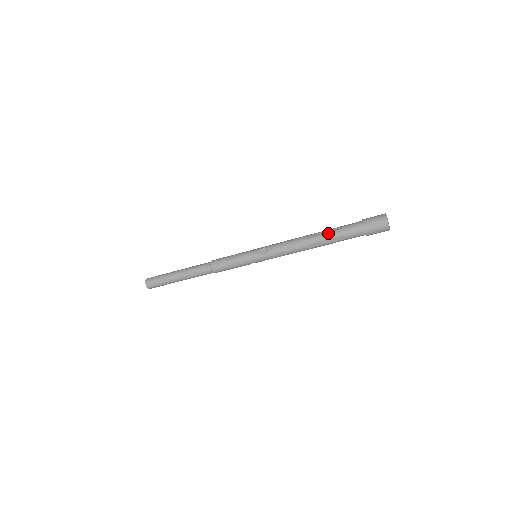
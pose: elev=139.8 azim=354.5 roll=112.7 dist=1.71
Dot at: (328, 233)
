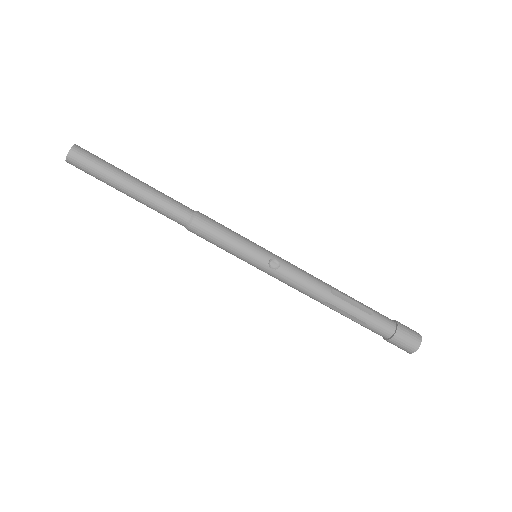
Dot at: (357, 308)
